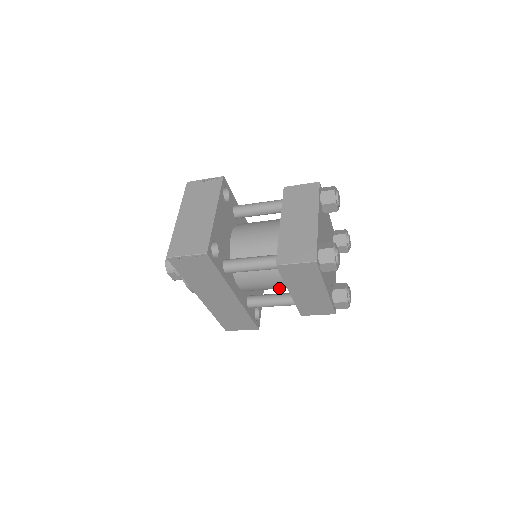
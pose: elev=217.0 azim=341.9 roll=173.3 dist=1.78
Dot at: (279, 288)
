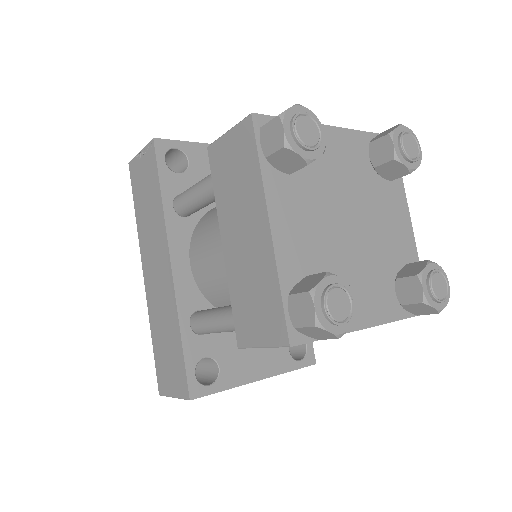
Dot at: occluded
